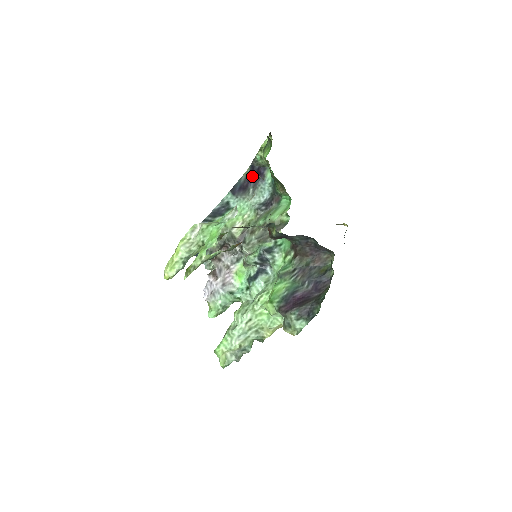
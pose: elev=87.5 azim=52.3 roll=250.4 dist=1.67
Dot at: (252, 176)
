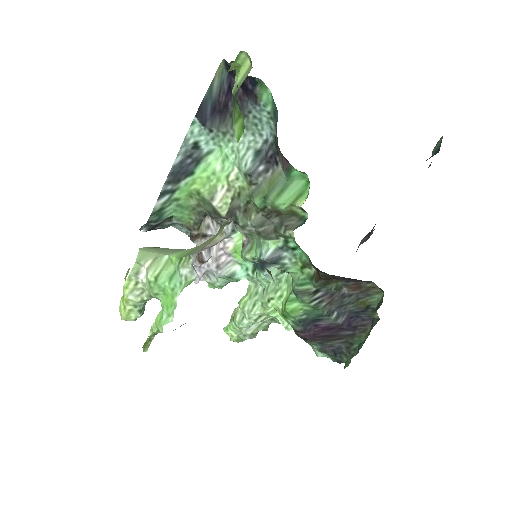
Dot at: (232, 84)
